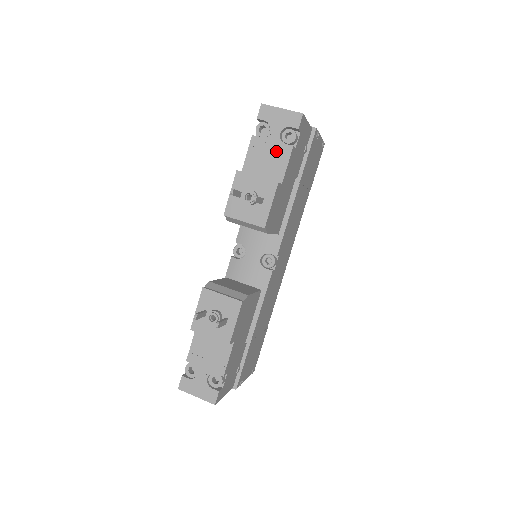
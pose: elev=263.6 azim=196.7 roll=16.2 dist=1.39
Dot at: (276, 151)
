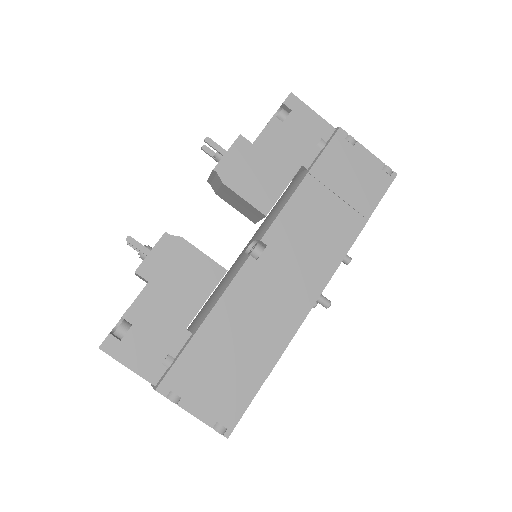
Dot at: occluded
